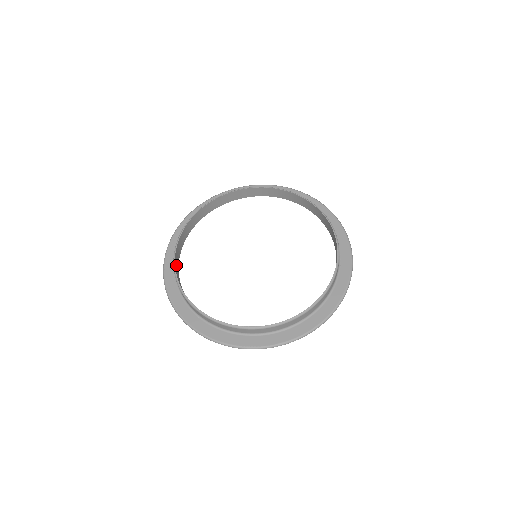
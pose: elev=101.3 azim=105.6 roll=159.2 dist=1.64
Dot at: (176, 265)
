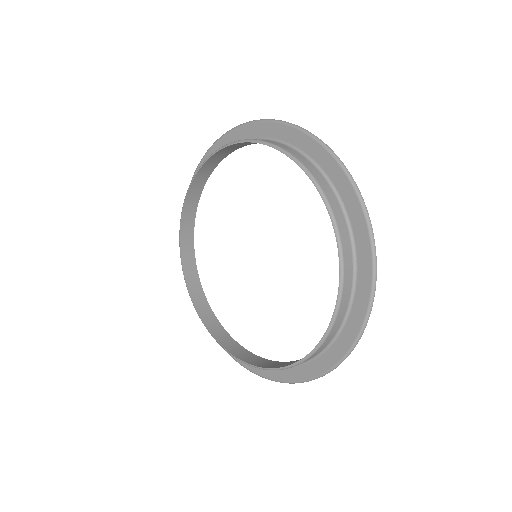
Dot at: (199, 304)
